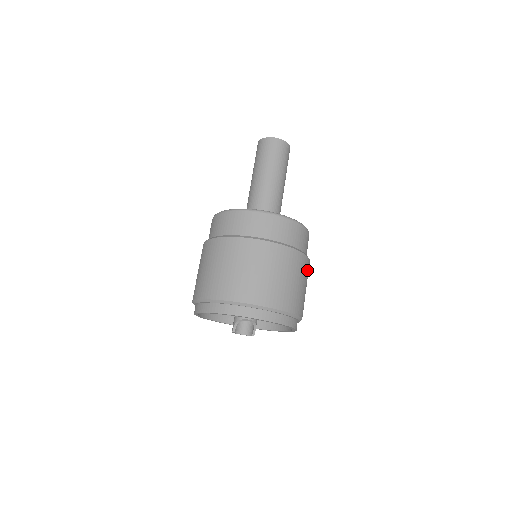
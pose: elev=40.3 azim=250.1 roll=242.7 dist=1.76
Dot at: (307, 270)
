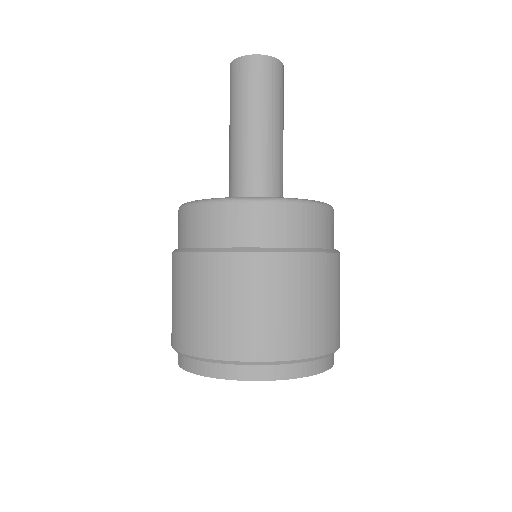
Dot at: (336, 273)
